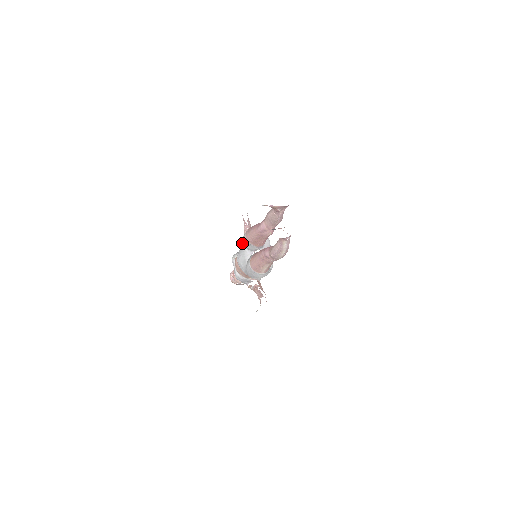
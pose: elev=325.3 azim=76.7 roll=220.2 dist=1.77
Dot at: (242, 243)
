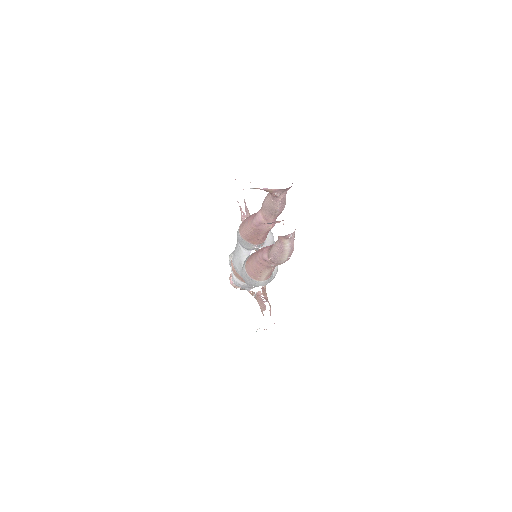
Dot at: (237, 239)
